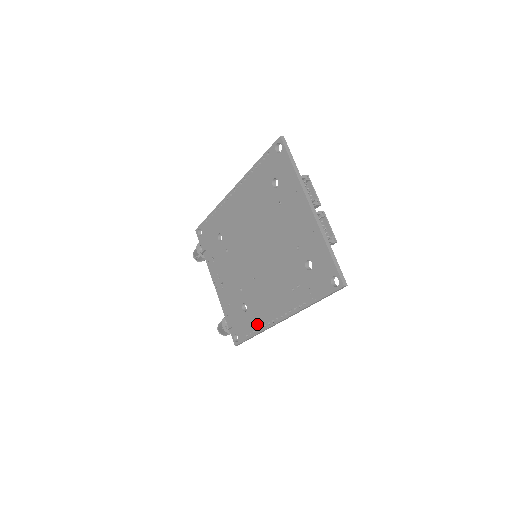
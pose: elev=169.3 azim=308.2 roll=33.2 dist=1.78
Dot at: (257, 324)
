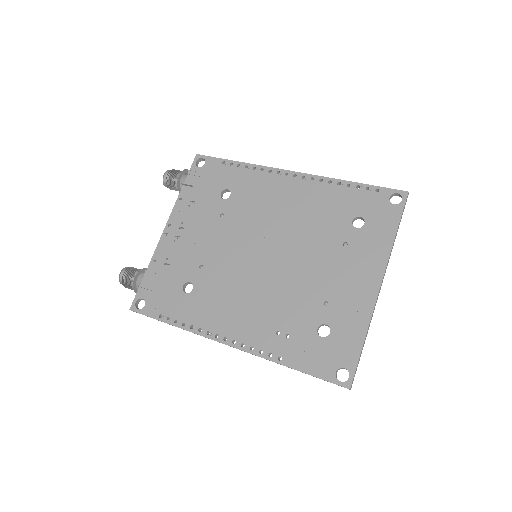
Dot at: (189, 318)
